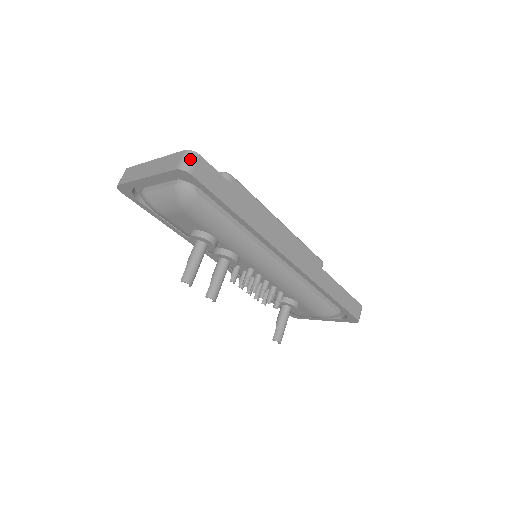
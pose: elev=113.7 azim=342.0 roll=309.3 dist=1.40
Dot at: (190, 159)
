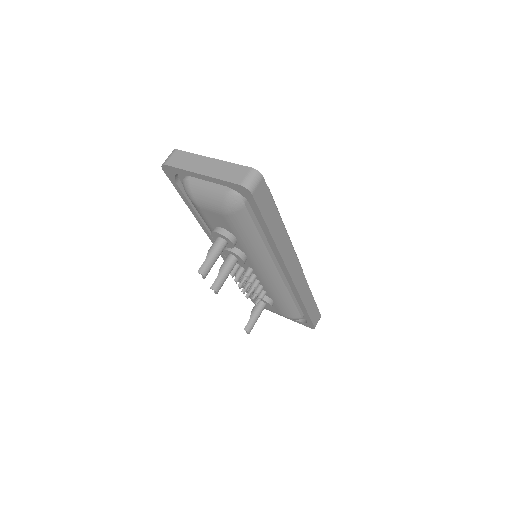
Dot at: (255, 179)
